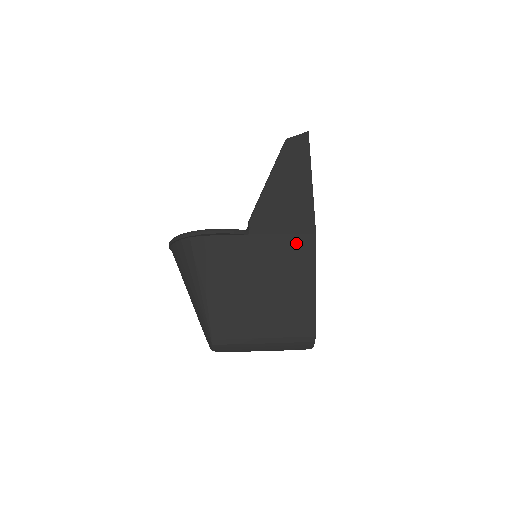
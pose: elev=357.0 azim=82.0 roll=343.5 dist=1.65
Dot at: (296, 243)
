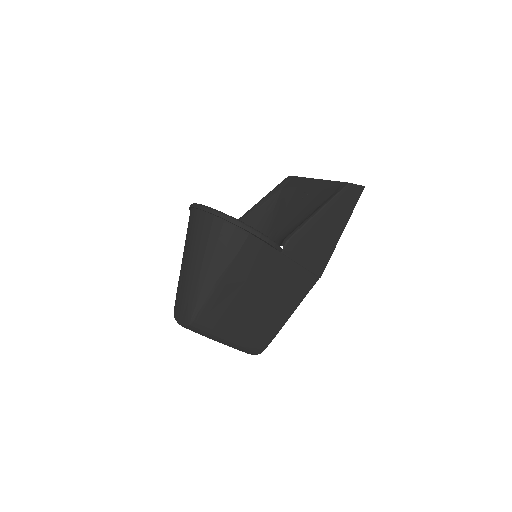
Dot at: (304, 277)
